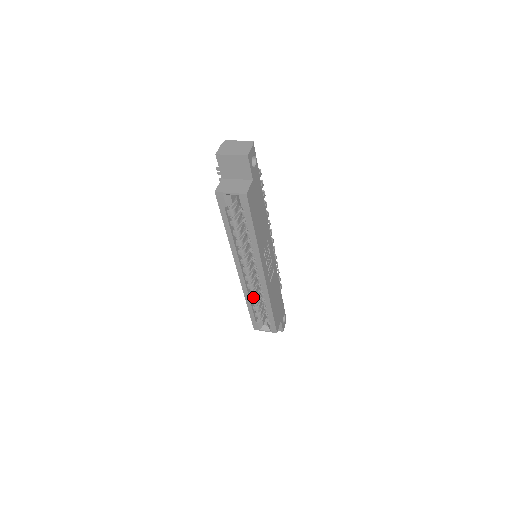
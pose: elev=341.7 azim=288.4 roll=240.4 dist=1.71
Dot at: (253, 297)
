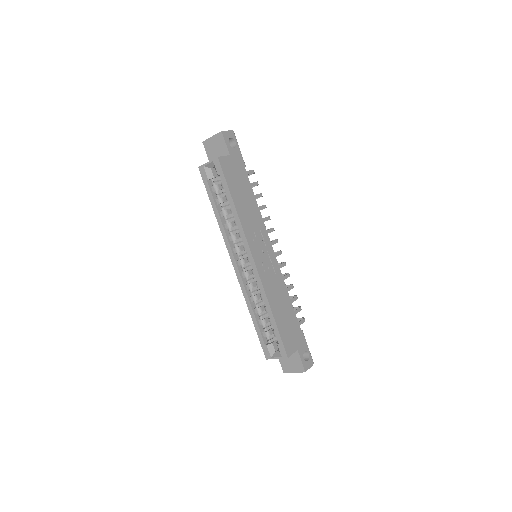
Dot at: (256, 304)
